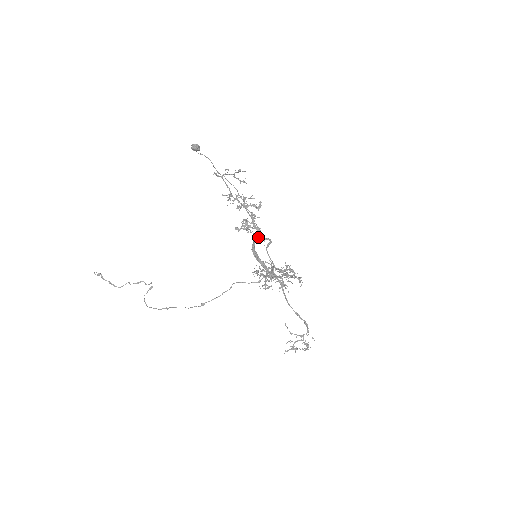
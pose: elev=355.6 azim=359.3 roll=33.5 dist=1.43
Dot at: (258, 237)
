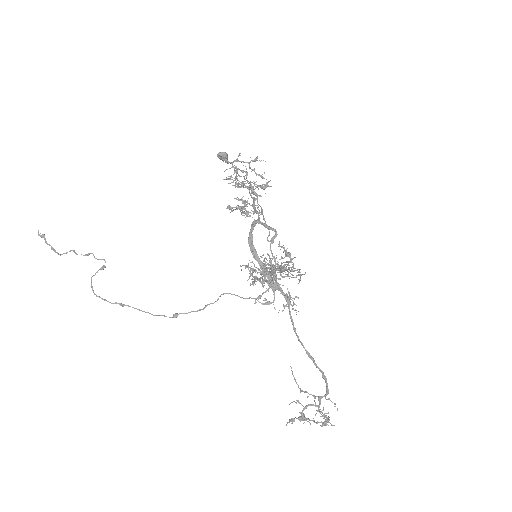
Dot at: (257, 222)
